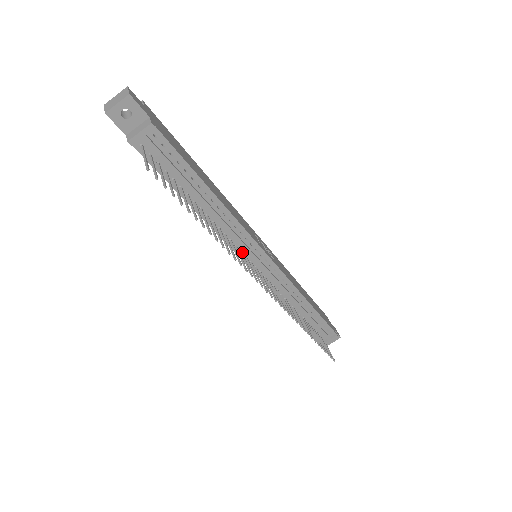
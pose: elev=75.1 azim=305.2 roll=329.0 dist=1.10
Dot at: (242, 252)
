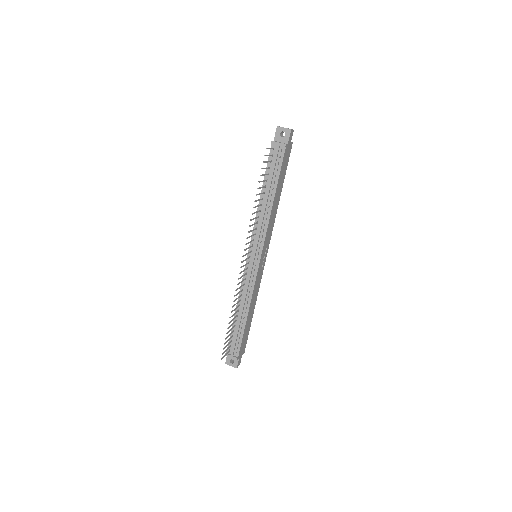
Dot at: (254, 240)
